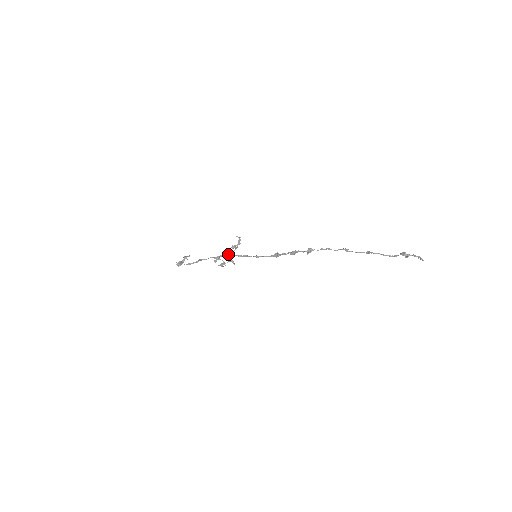
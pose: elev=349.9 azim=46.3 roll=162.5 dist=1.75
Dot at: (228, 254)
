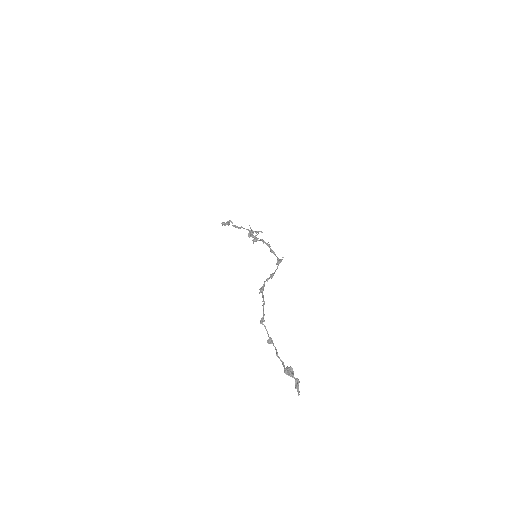
Dot at: (253, 235)
